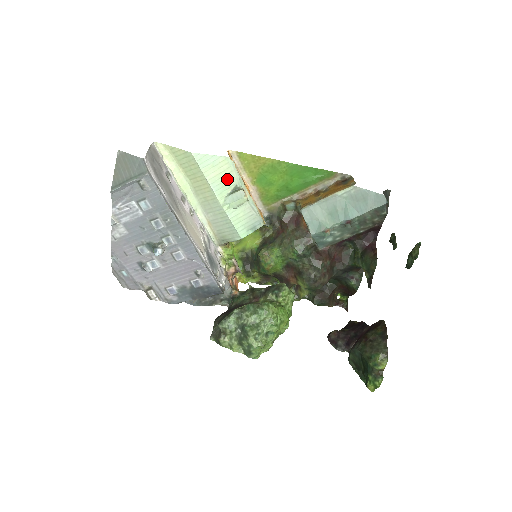
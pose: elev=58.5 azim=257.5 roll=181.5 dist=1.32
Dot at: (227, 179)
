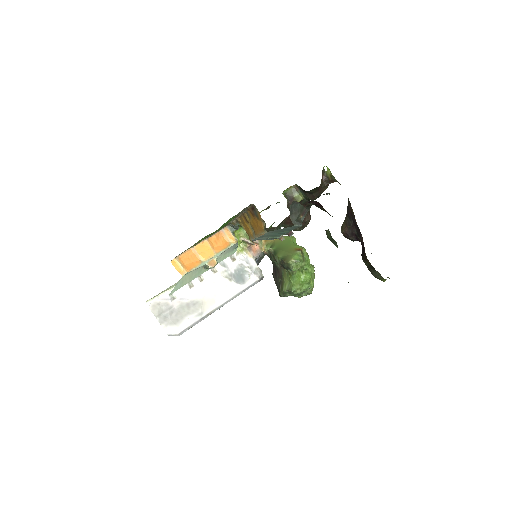
Dot at: (195, 273)
